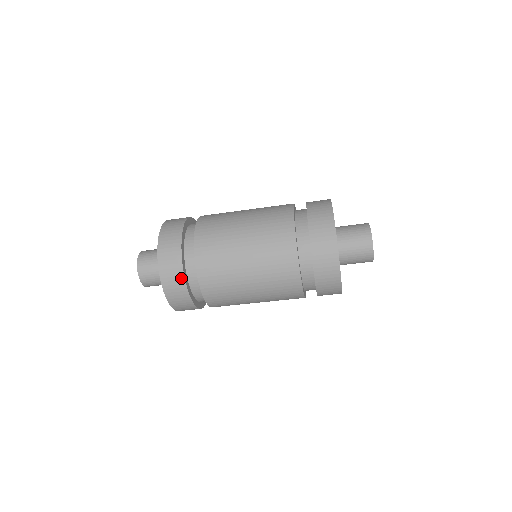
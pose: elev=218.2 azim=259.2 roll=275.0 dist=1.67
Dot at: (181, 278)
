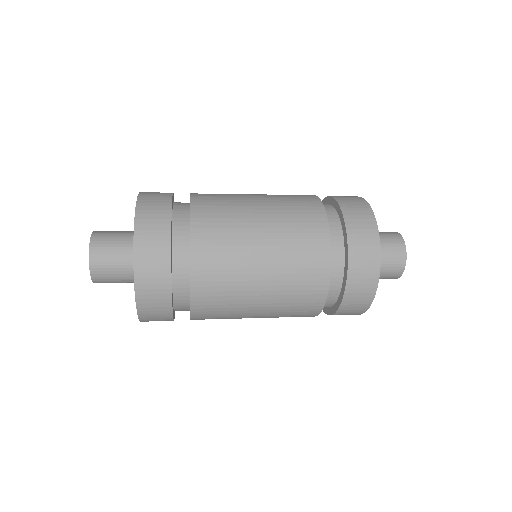
Dot at: occluded
